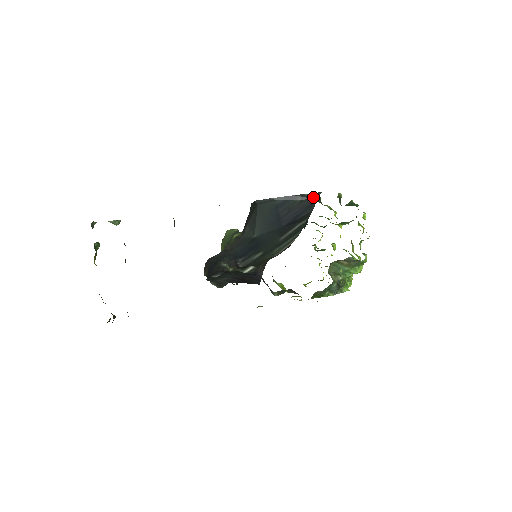
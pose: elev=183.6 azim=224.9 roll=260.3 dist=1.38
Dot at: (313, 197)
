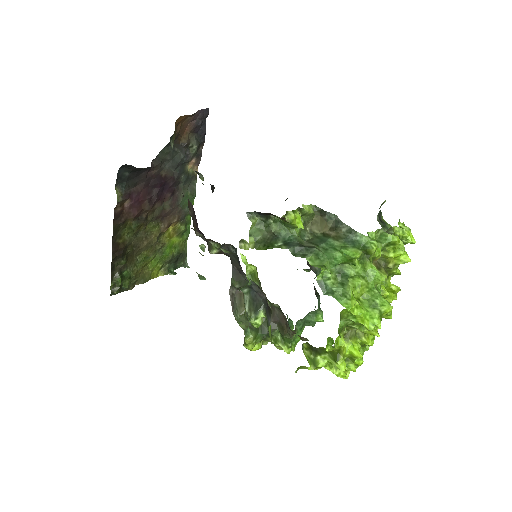
Dot at: occluded
